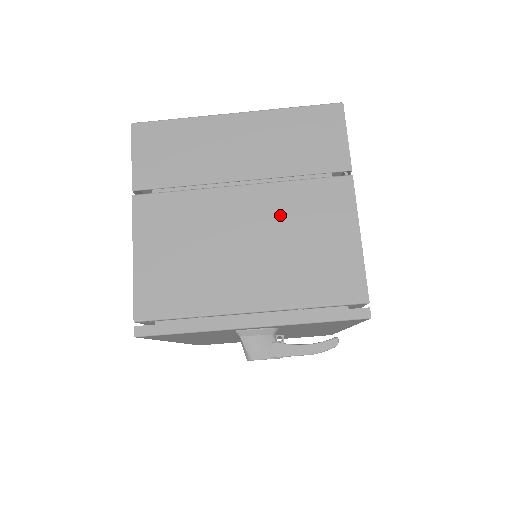
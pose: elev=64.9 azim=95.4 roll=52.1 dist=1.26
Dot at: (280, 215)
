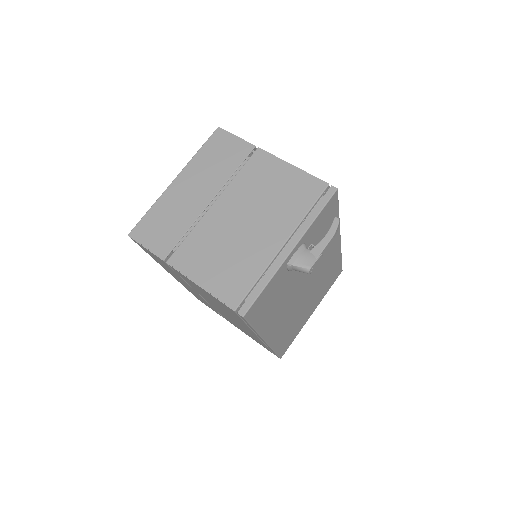
Dot at: (247, 195)
